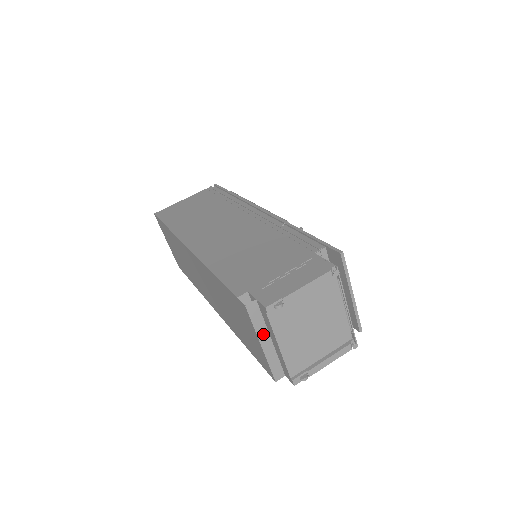
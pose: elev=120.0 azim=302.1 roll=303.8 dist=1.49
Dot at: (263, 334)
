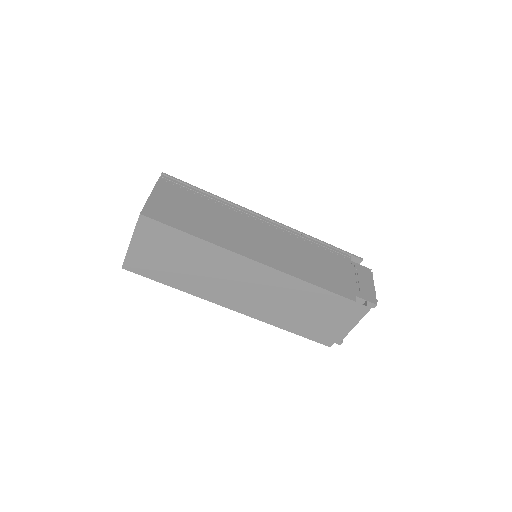
Dot at: occluded
